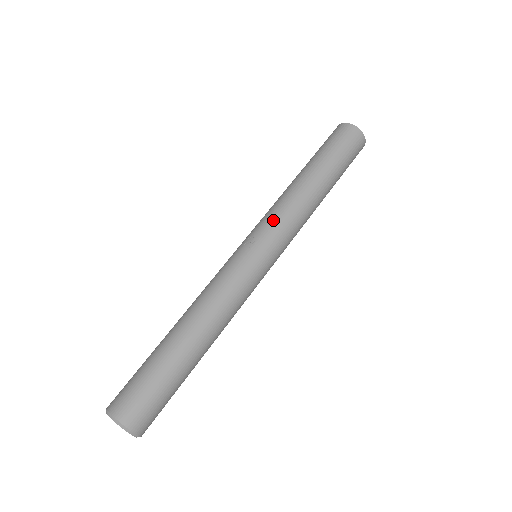
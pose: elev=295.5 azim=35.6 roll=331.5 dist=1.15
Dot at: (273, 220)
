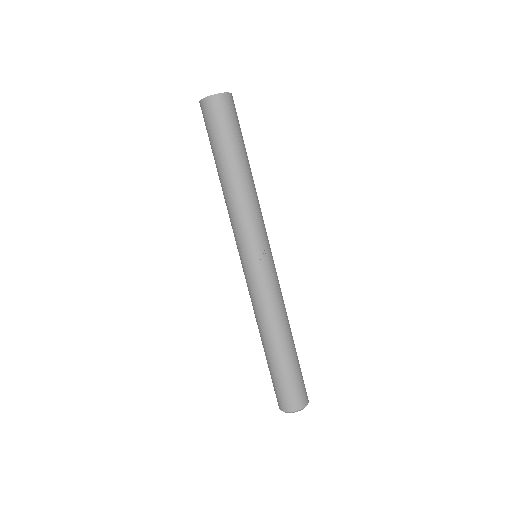
Dot at: (259, 226)
